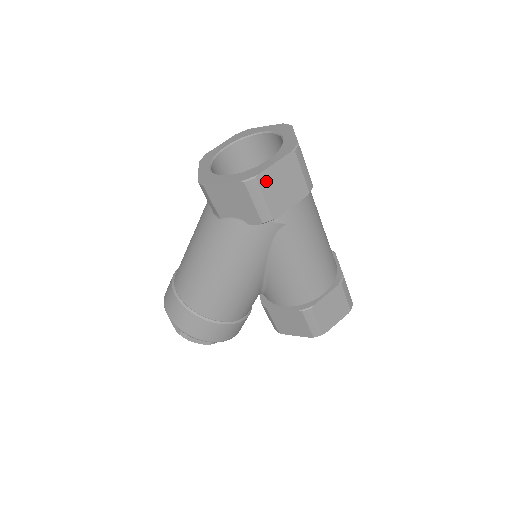
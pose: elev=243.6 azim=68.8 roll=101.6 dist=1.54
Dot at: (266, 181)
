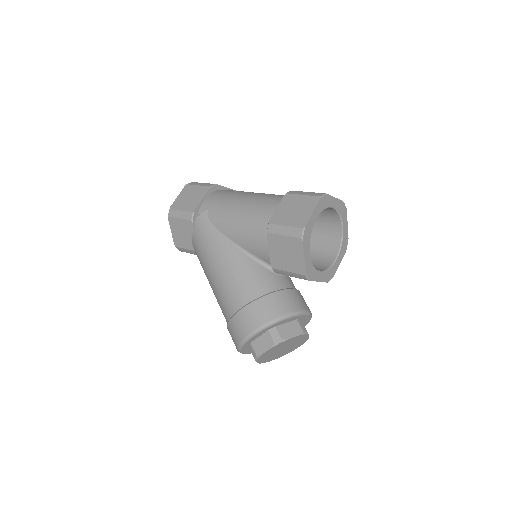
Dot at: (177, 205)
